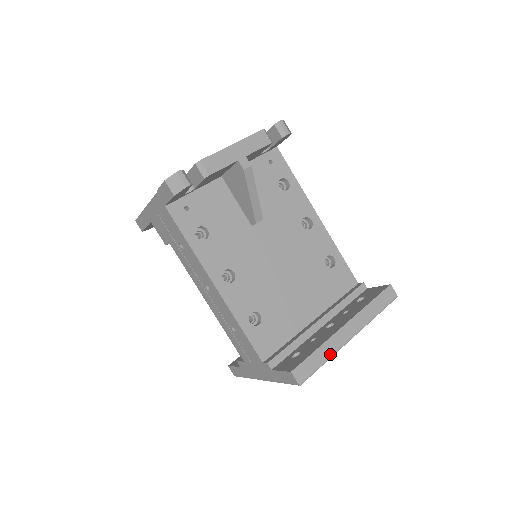
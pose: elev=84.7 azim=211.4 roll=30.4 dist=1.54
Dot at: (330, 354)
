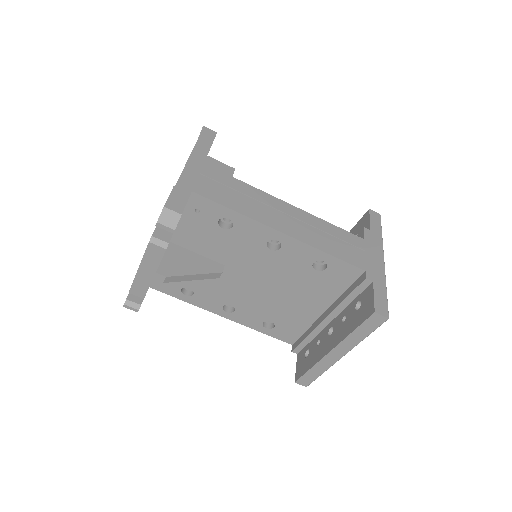
Dot at: (324, 369)
